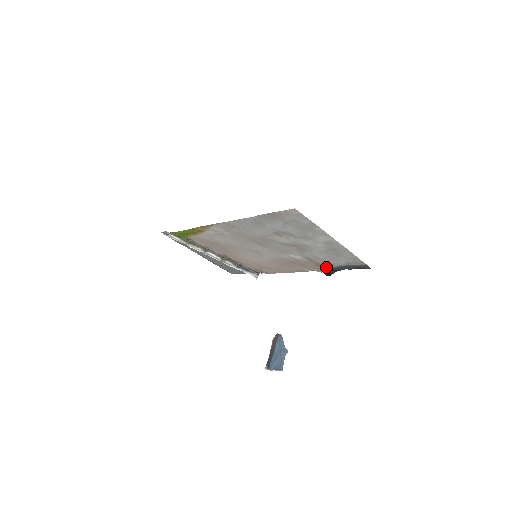
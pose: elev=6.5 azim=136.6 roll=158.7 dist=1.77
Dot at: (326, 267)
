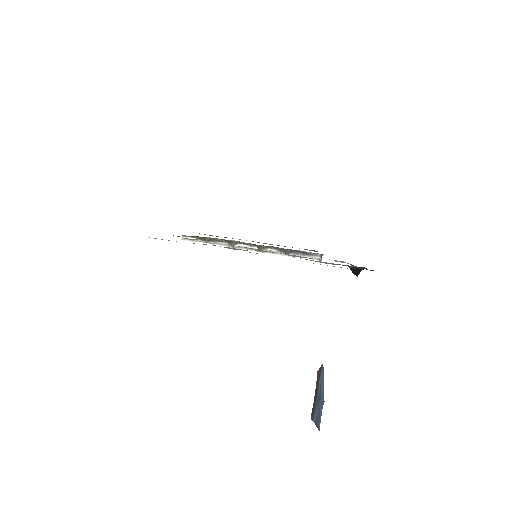
Dot at: (342, 265)
